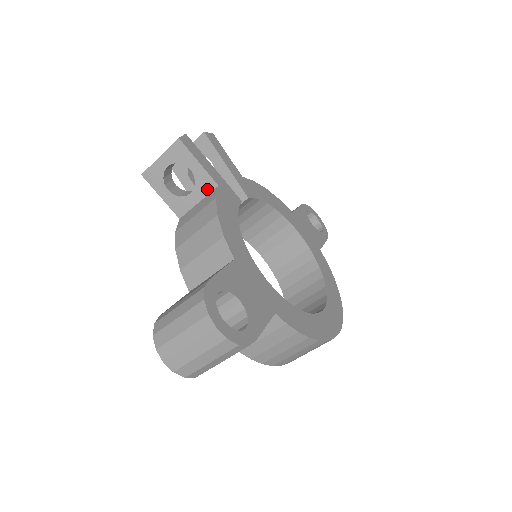
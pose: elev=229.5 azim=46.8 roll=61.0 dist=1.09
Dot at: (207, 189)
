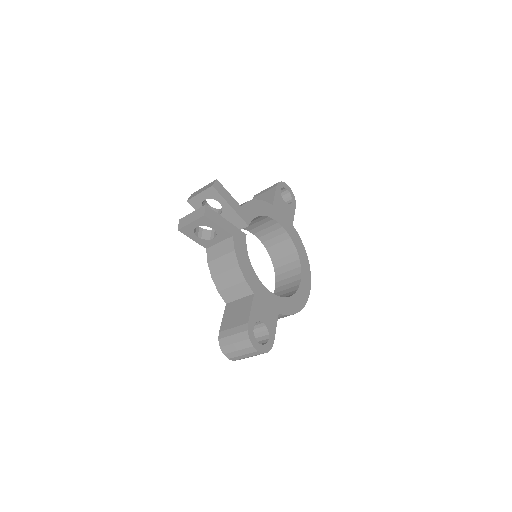
Dot at: (225, 237)
